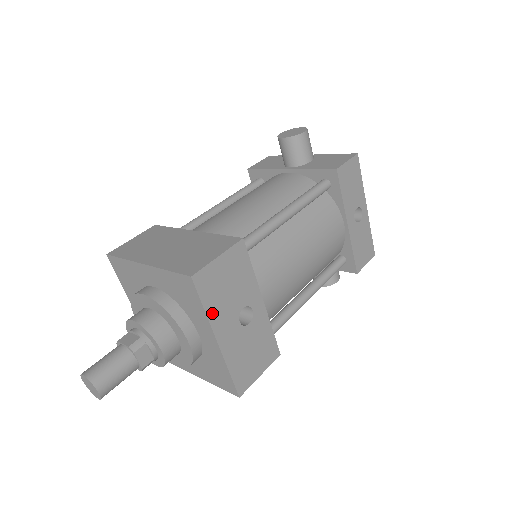
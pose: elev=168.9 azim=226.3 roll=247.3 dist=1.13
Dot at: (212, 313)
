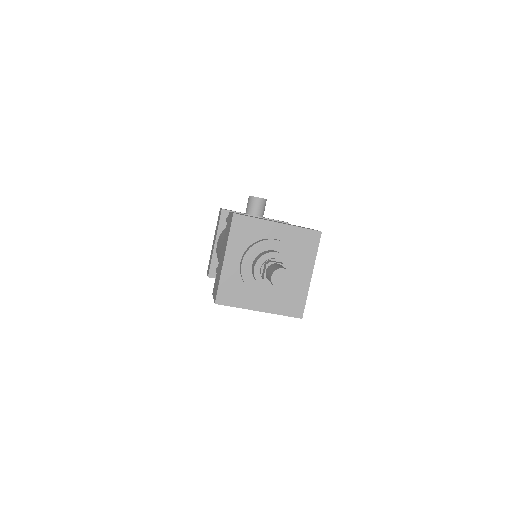
Dot at: (315, 258)
